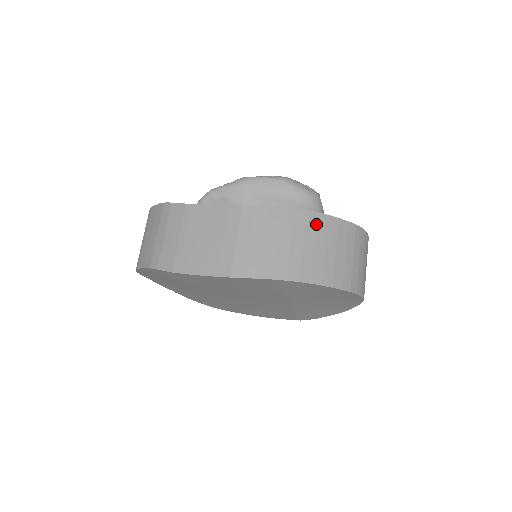
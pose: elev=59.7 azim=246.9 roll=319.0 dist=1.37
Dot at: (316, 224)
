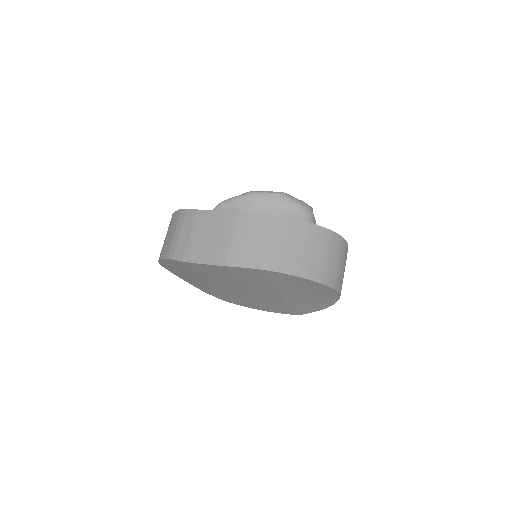
Dot at: (297, 228)
